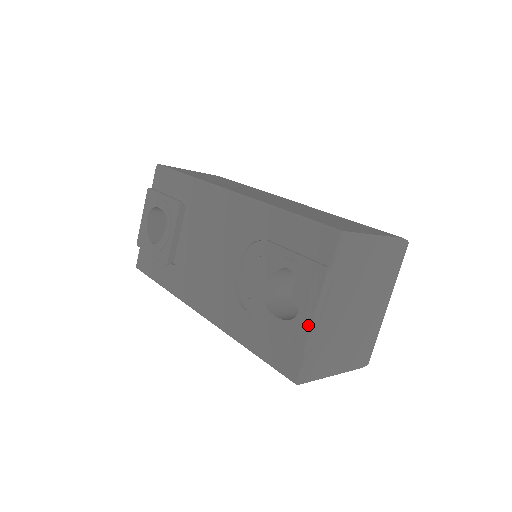
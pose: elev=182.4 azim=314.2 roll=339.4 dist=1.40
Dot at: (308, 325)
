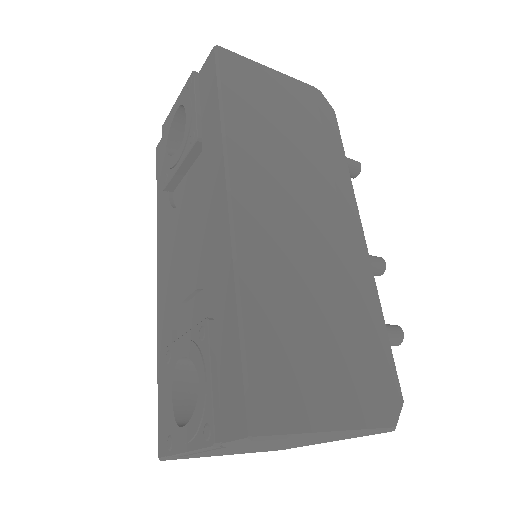
Dot at: (179, 449)
